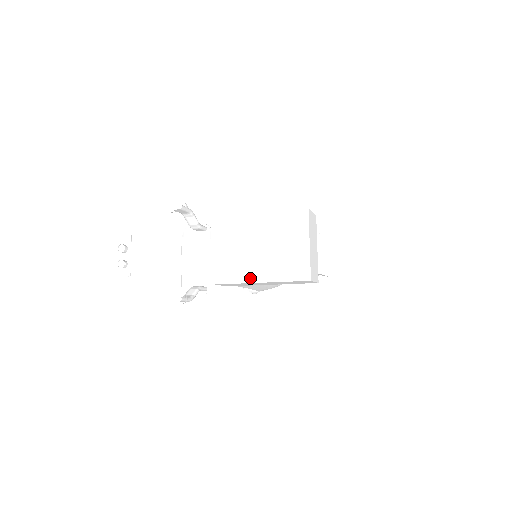
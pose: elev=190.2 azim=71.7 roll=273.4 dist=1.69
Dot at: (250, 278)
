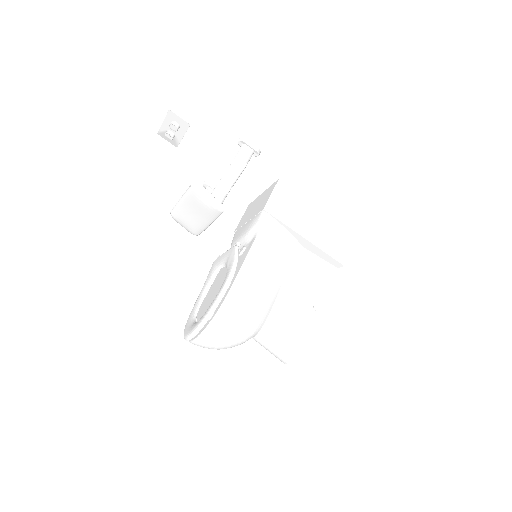
Dot at: occluded
